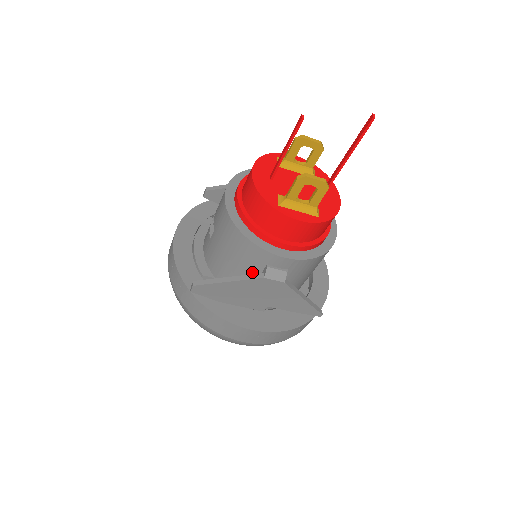
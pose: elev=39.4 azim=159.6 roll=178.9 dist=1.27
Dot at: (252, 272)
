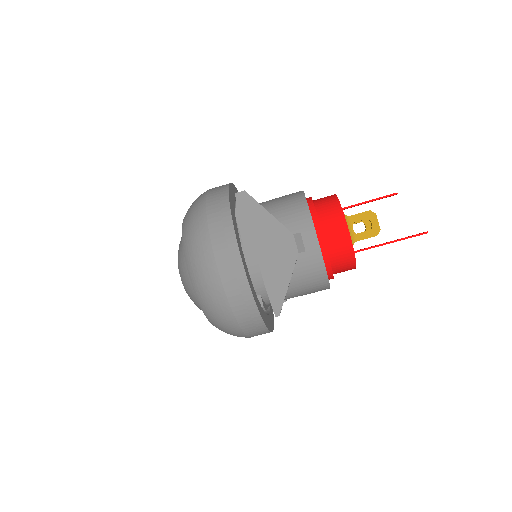
Dot at: occluded
